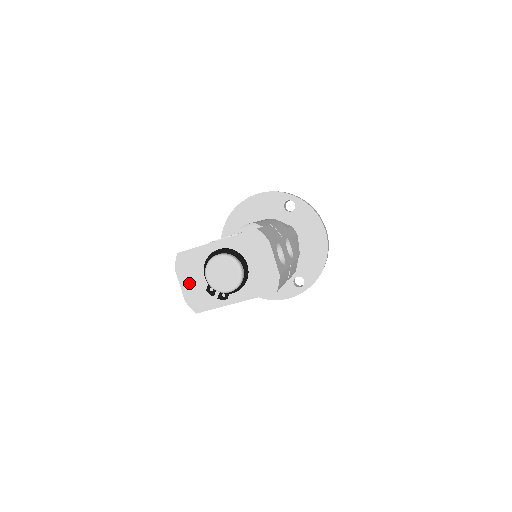
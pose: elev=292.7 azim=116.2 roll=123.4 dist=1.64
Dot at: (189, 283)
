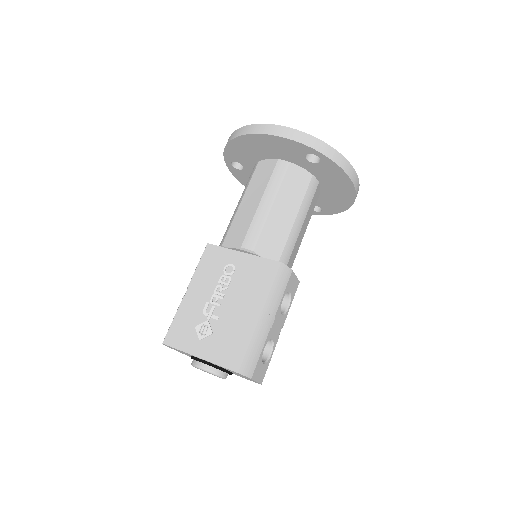
Dot at: occluded
